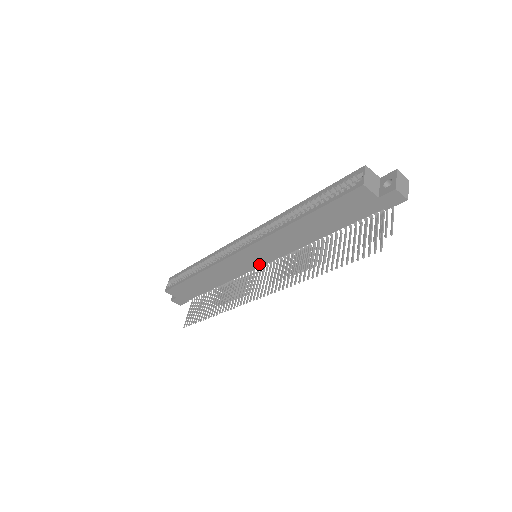
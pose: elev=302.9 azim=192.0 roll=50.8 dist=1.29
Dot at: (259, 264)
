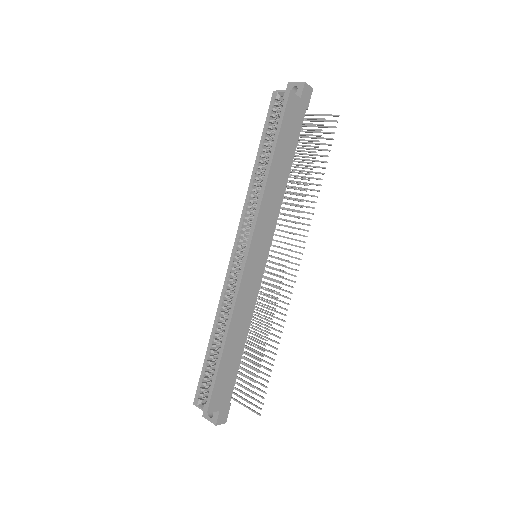
Dot at: (265, 258)
